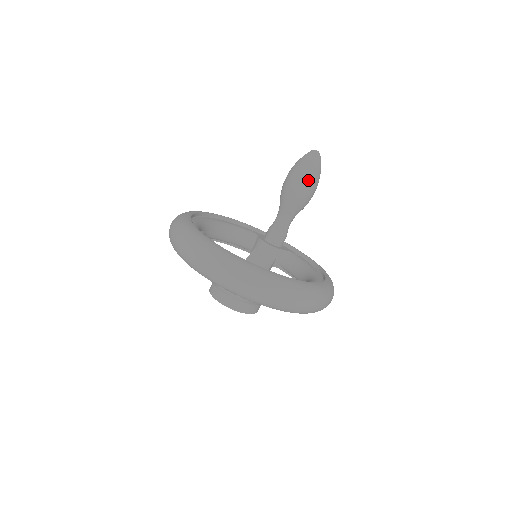
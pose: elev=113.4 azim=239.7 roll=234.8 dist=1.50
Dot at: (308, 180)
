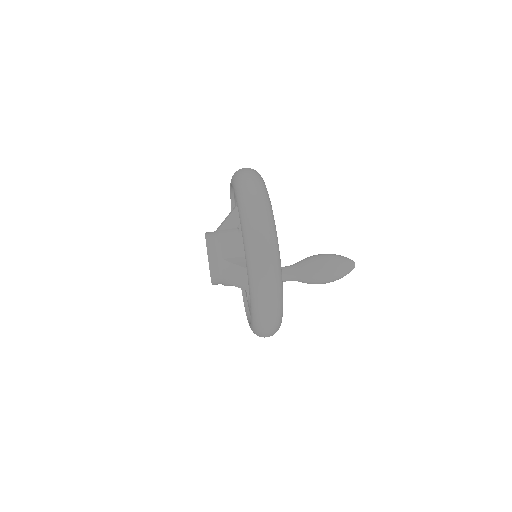
Dot at: (333, 268)
